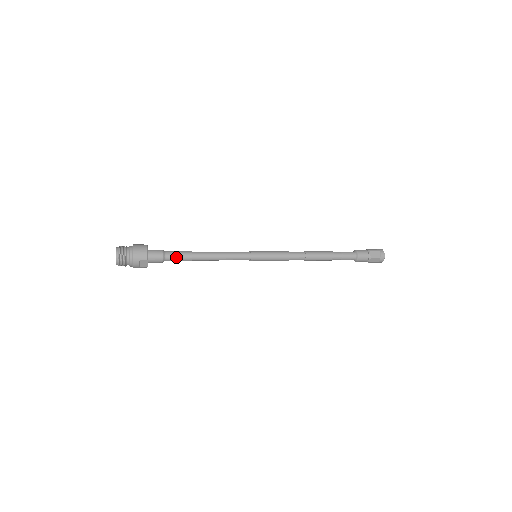
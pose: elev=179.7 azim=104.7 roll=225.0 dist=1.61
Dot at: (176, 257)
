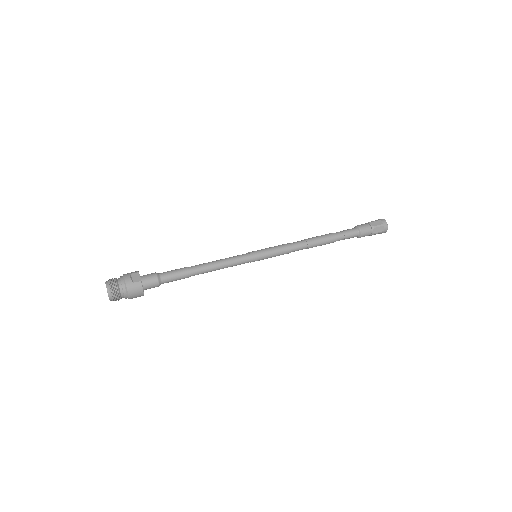
Dot at: (172, 281)
